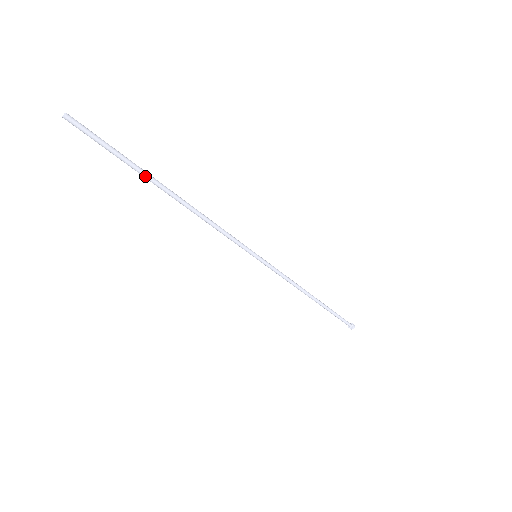
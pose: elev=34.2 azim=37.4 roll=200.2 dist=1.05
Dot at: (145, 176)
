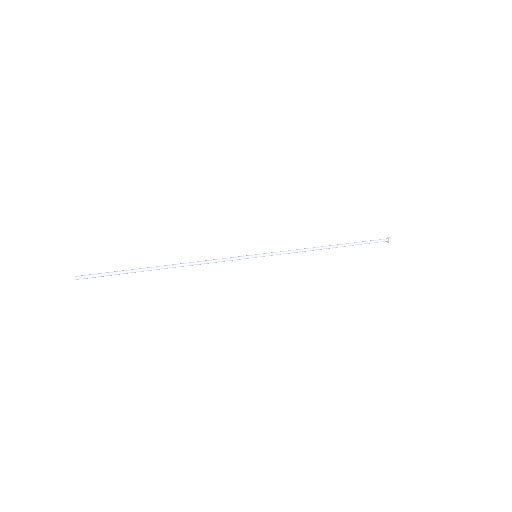
Dot at: occluded
